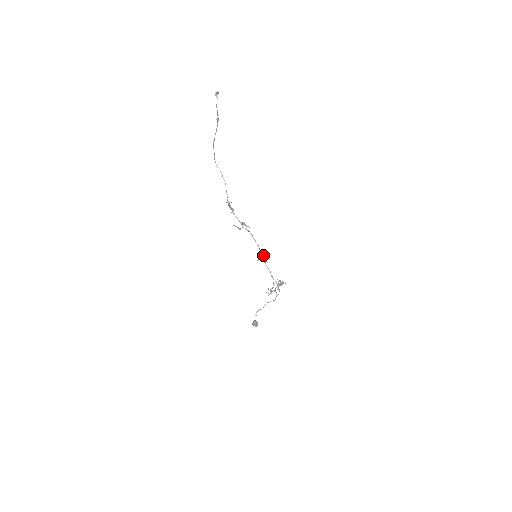
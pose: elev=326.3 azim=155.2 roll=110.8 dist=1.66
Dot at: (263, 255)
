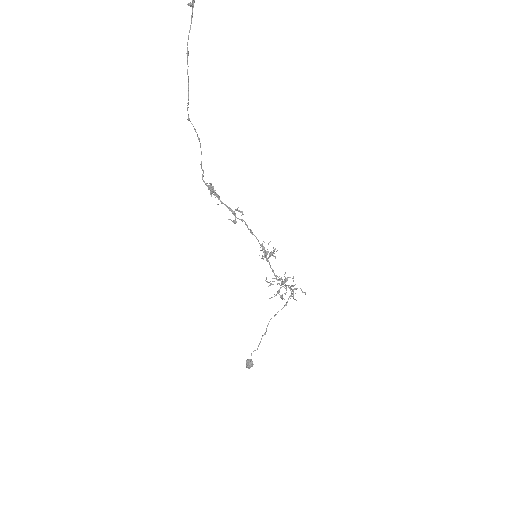
Dot at: (262, 249)
